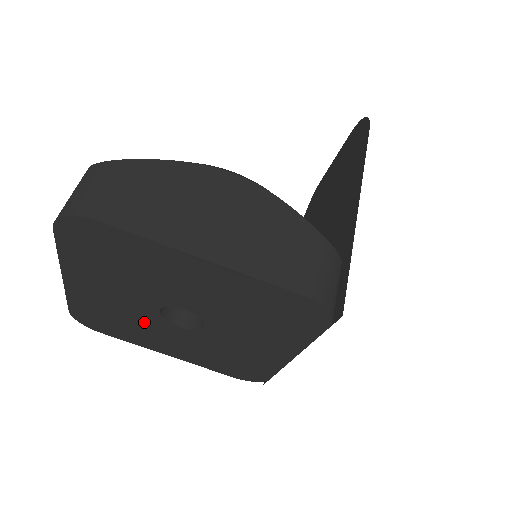
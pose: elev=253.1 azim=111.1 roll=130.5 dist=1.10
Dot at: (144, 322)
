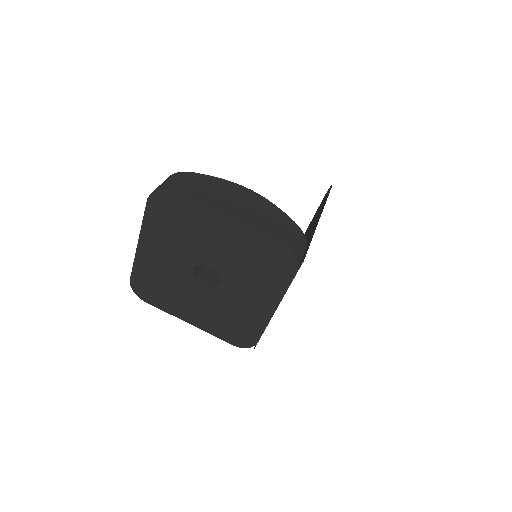
Dot at: (180, 284)
